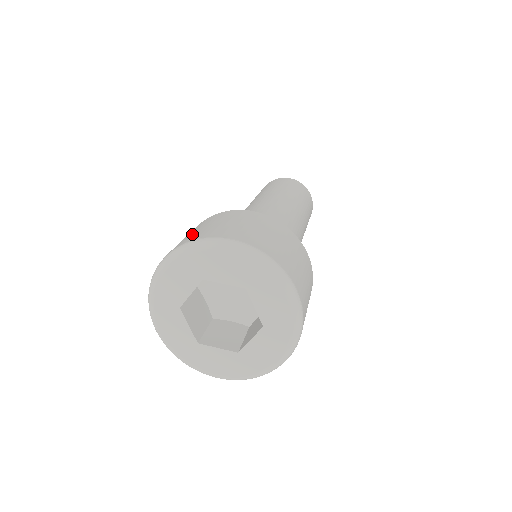
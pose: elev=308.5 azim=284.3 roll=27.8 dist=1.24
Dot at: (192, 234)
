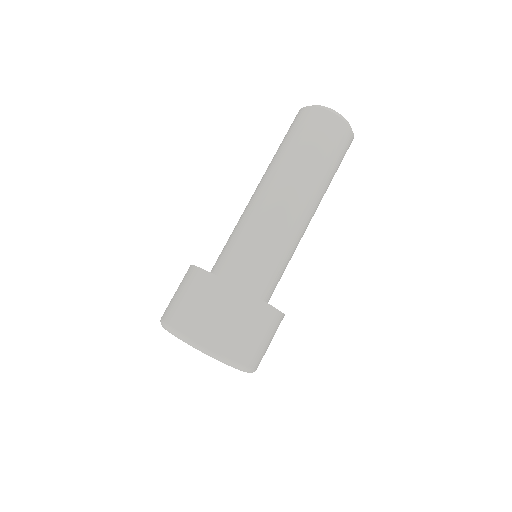
Dot at: (179, 307)
